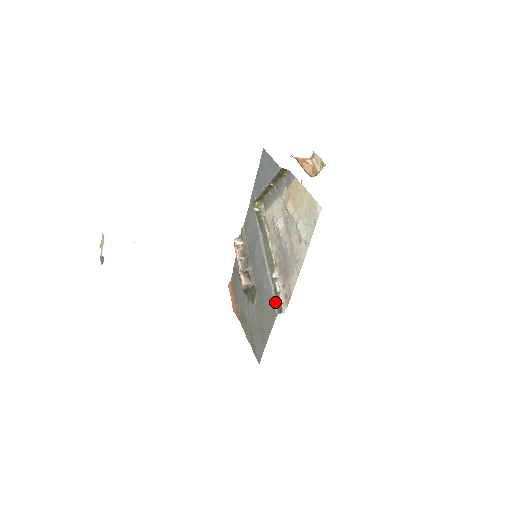
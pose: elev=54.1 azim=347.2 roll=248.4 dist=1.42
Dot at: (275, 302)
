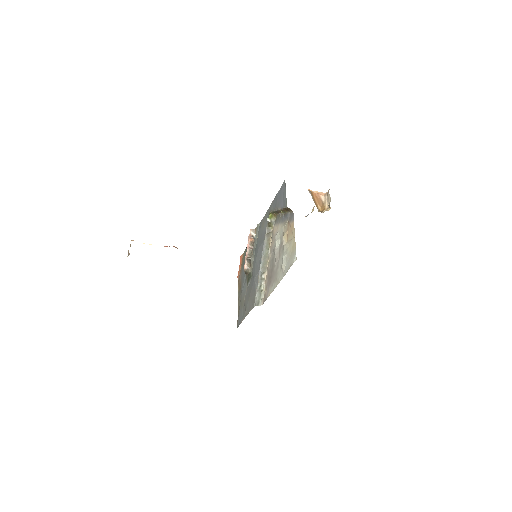
Dot at: (256, 296)
